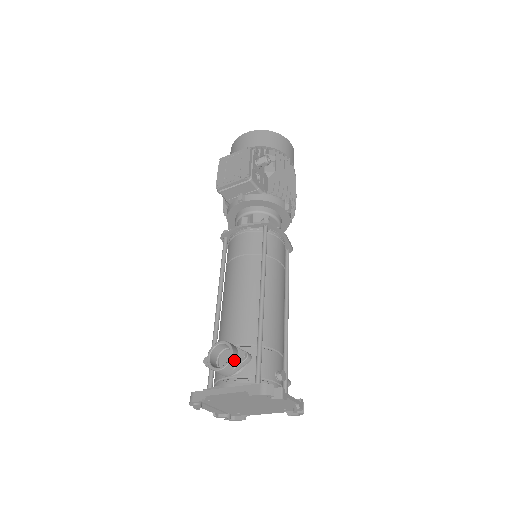
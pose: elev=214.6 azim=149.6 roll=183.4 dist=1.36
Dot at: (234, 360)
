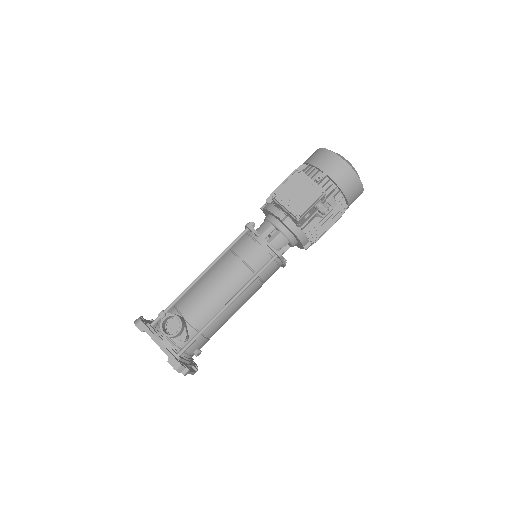
Dot at: (176, 336)
